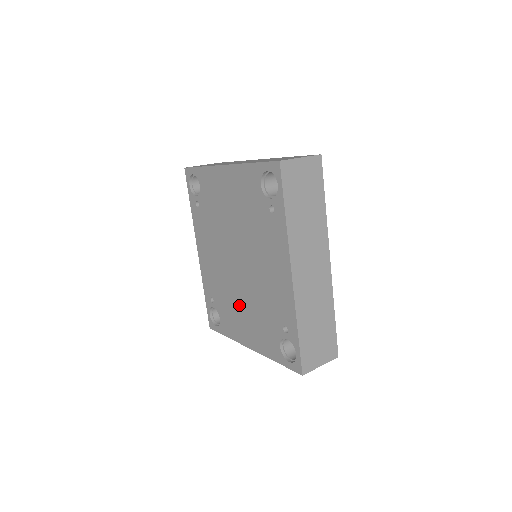
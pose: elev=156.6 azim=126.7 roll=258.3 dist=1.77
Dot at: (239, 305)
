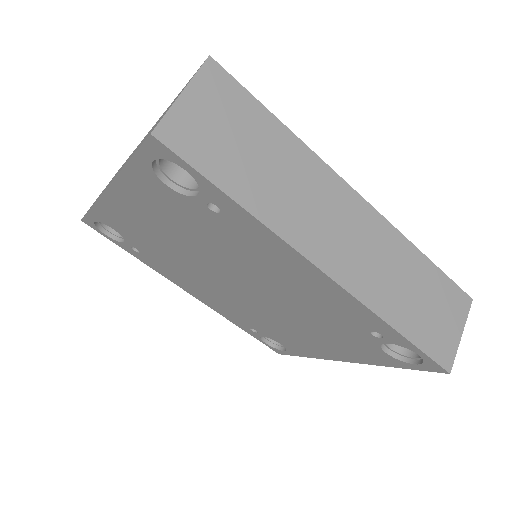
Dot at: (288, 327)
